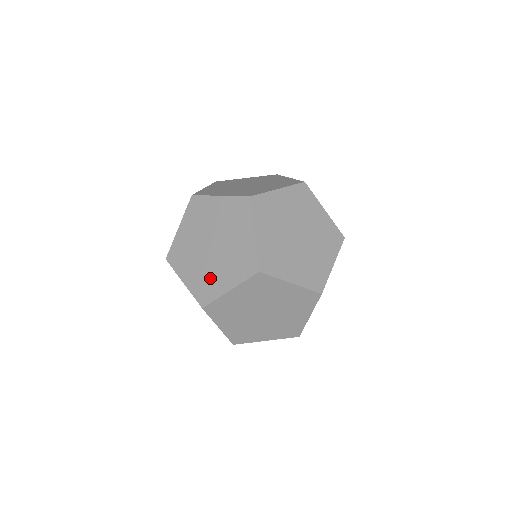
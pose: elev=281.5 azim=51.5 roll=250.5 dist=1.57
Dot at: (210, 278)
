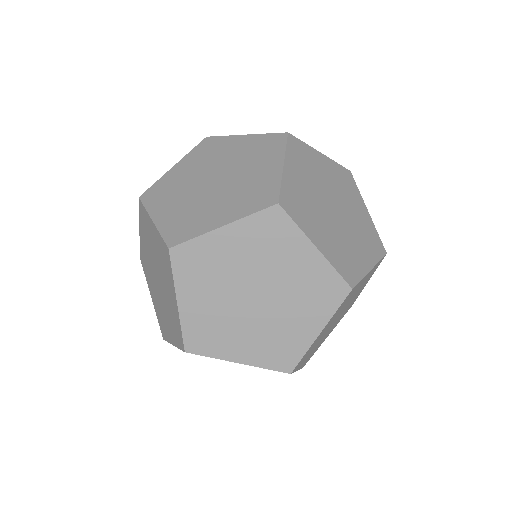
Dot at: (197, 213)
